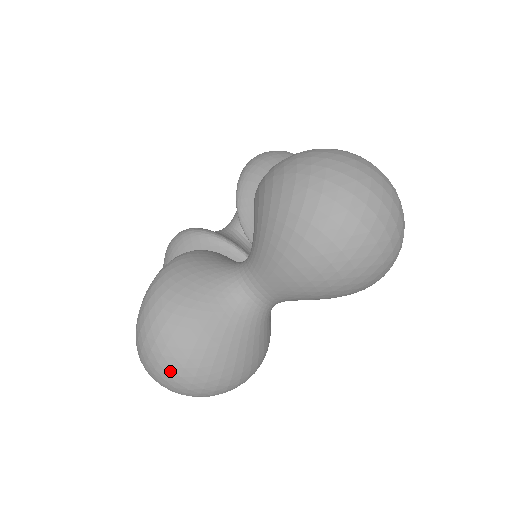
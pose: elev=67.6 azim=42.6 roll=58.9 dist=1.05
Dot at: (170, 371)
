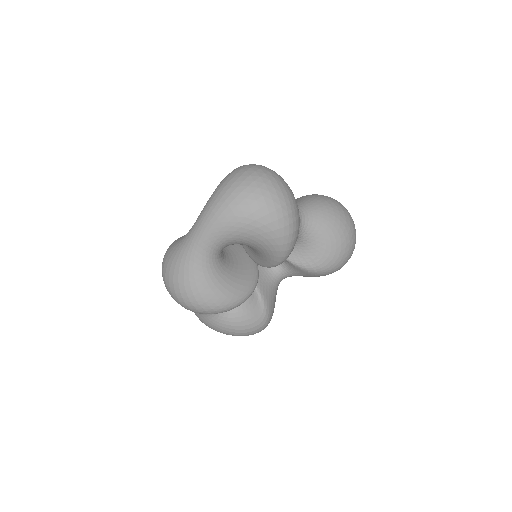
Dot at: (271, 172)
